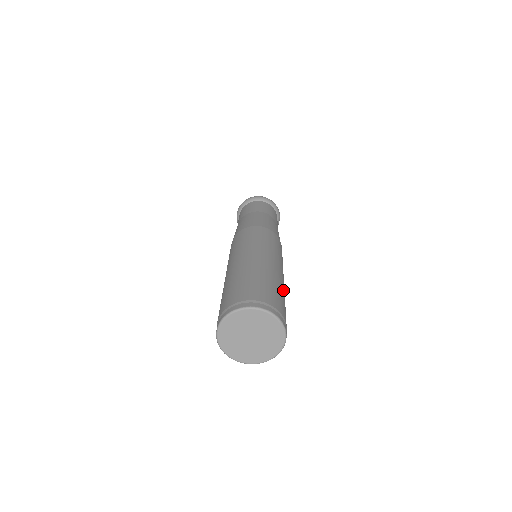
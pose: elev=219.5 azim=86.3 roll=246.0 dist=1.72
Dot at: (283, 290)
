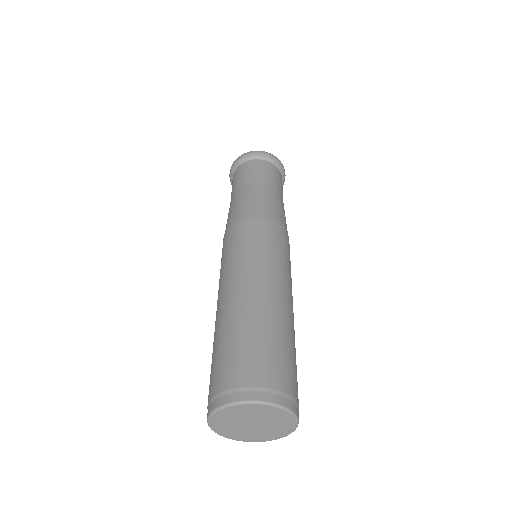
Dot at: (294, 338)
